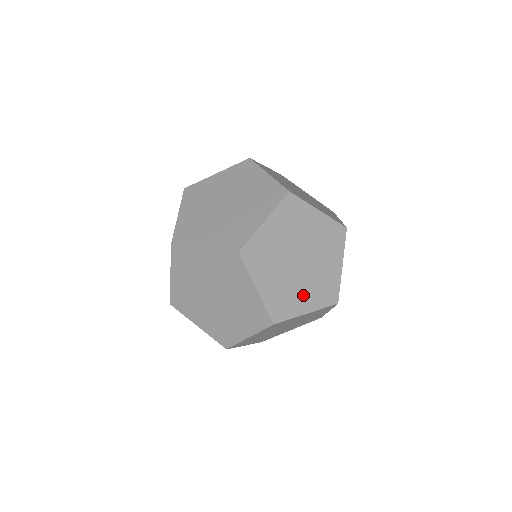
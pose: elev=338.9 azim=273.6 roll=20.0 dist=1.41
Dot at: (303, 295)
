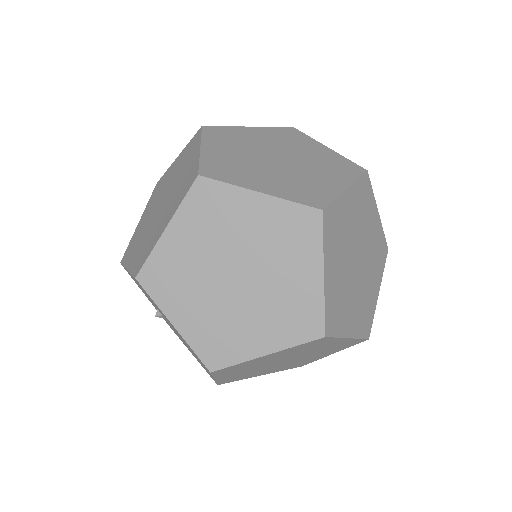
Dot at: occluded
